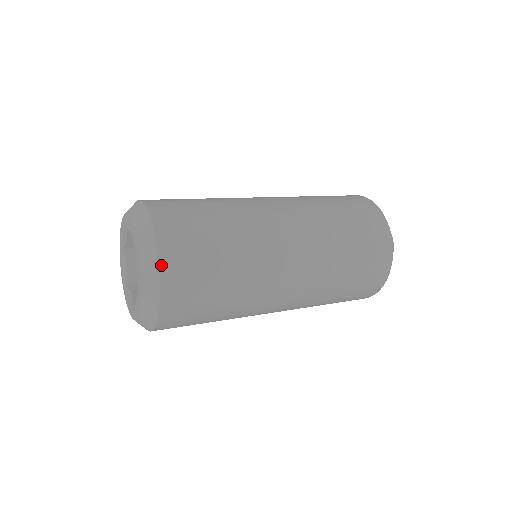
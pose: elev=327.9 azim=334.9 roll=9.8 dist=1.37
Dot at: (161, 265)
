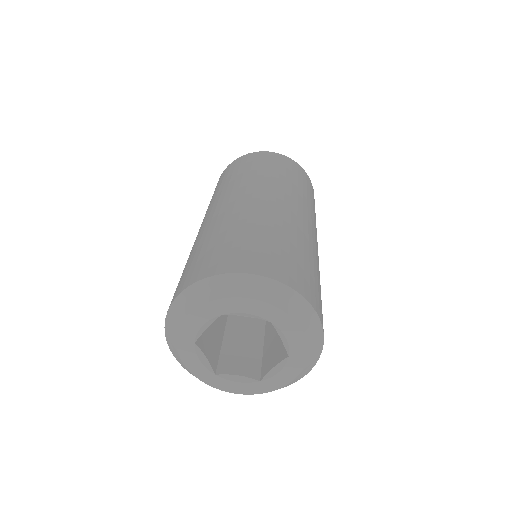
Dot at: (319, 316)
